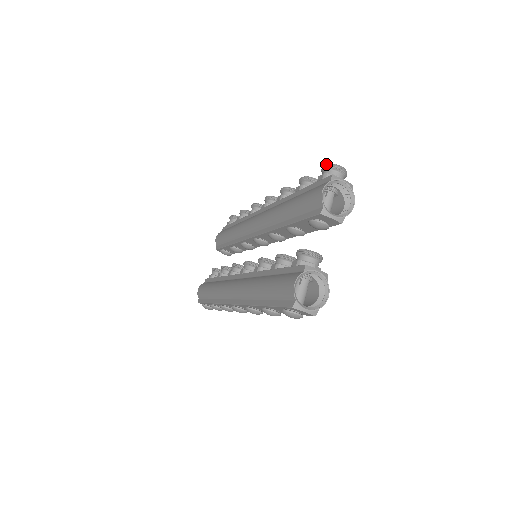
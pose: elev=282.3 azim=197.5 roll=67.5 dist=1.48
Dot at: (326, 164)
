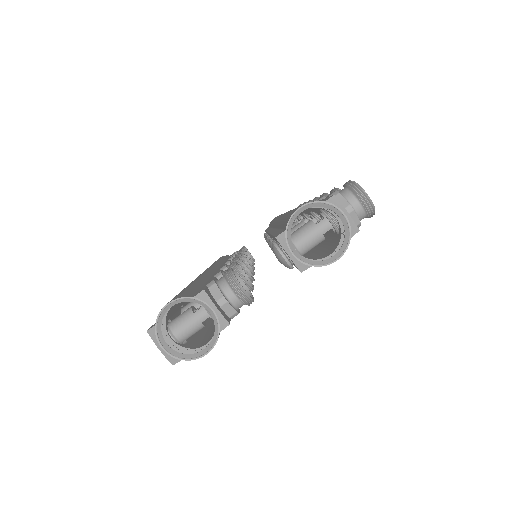
Dot at: occluded
